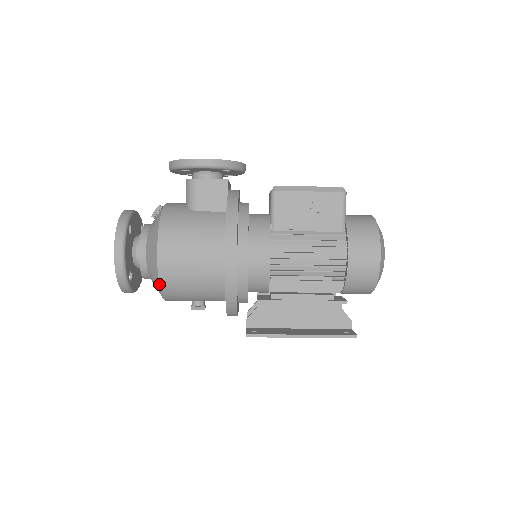
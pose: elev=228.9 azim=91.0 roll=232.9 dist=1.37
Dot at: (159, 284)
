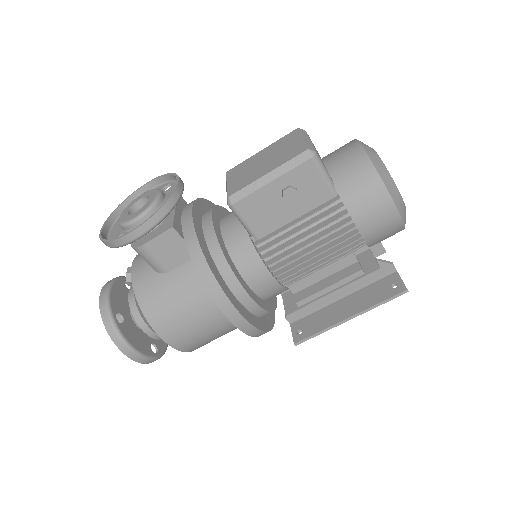
Dot at: occluded
